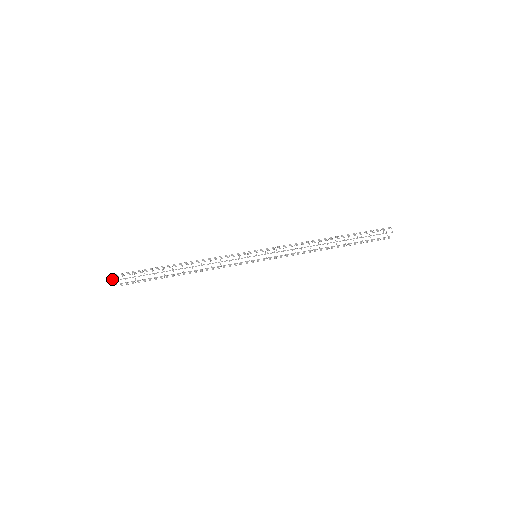
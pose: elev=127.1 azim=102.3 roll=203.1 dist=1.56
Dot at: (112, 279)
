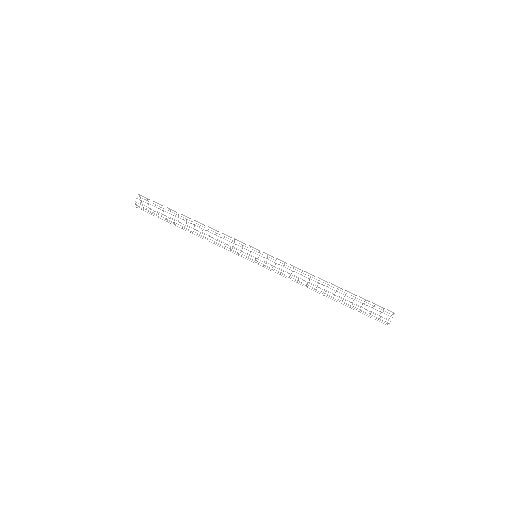
Dot at: occluded
